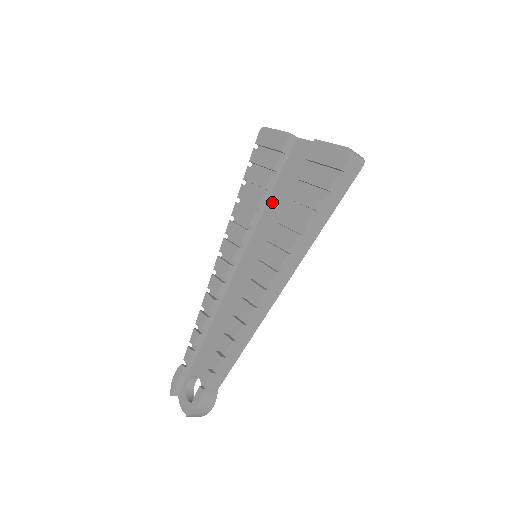
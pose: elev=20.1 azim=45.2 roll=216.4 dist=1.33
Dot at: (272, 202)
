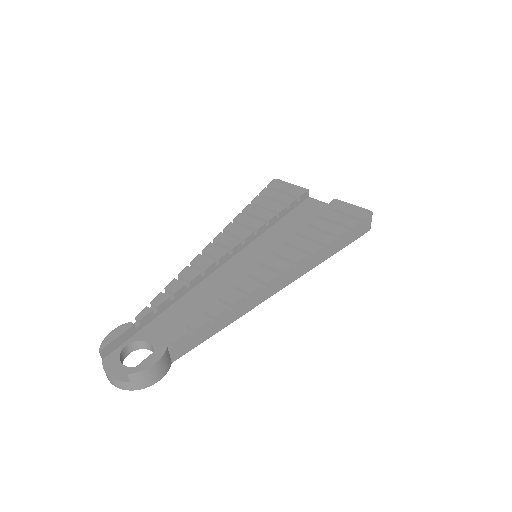
Dot at: (280, 225)
